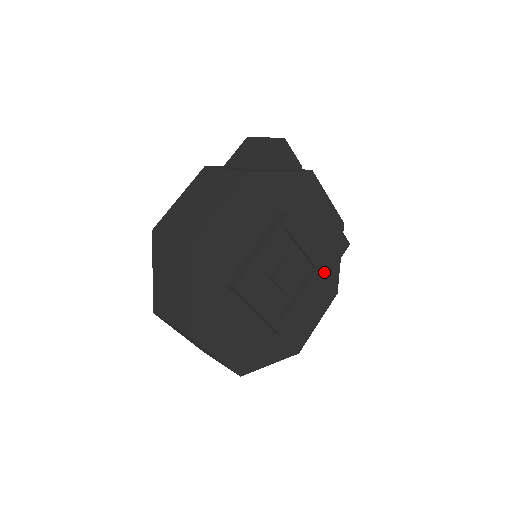
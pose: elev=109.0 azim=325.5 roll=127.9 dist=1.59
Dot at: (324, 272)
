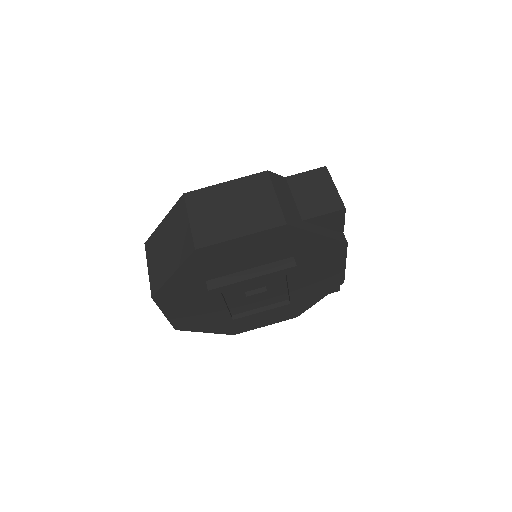
Dot at: occluded
